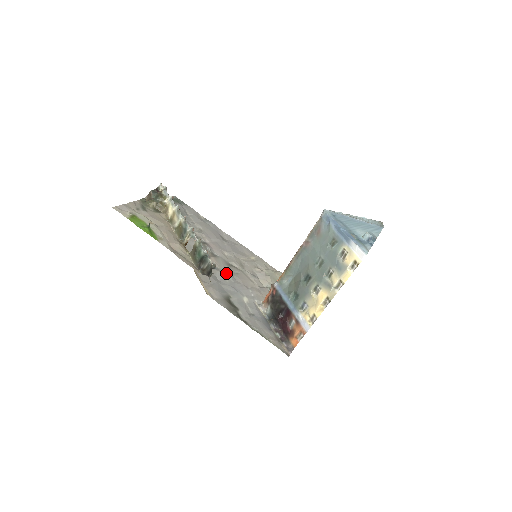
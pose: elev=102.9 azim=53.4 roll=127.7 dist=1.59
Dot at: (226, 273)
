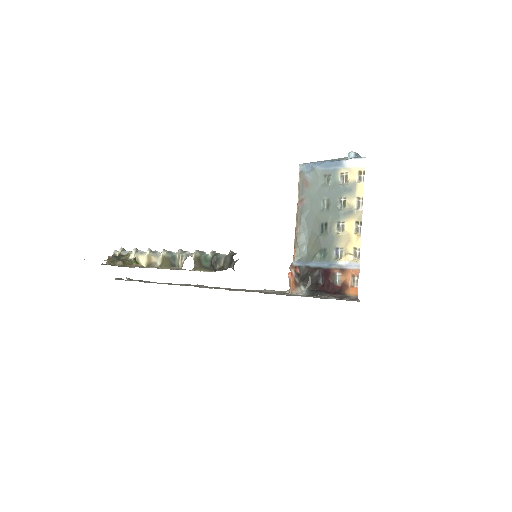
Dot at: occluded
